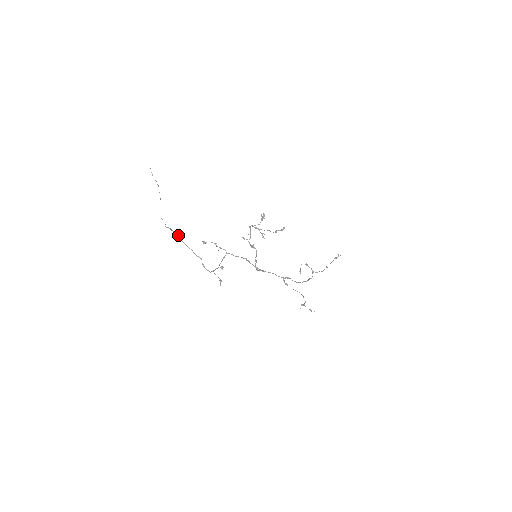
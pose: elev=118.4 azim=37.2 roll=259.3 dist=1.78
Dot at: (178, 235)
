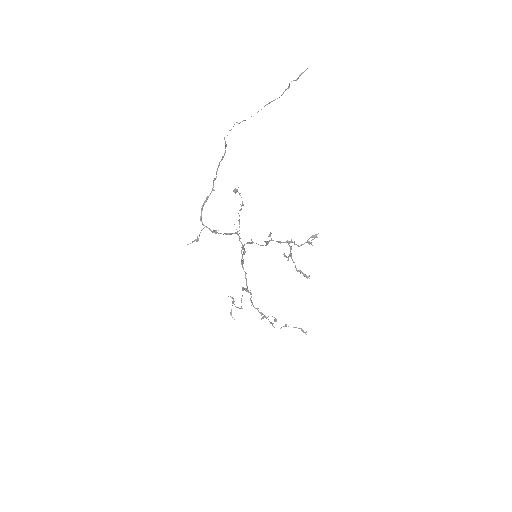
Dot at: occluded
